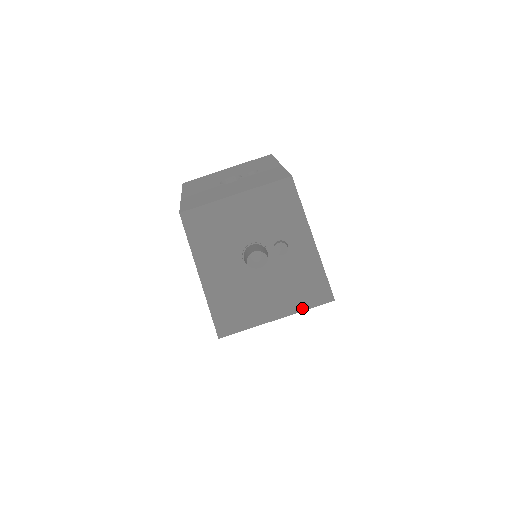
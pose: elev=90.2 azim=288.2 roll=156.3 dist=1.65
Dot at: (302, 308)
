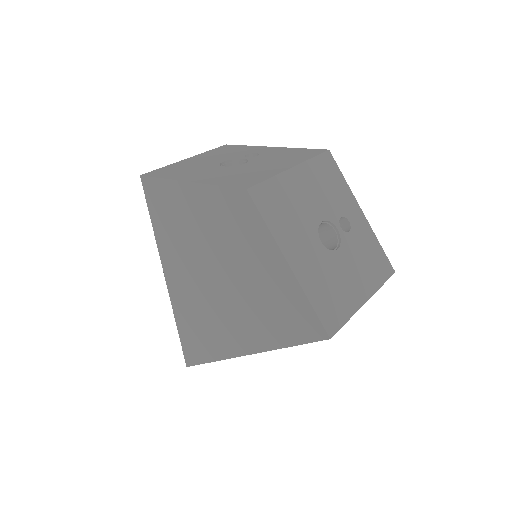
Dot at: (379, 285)
